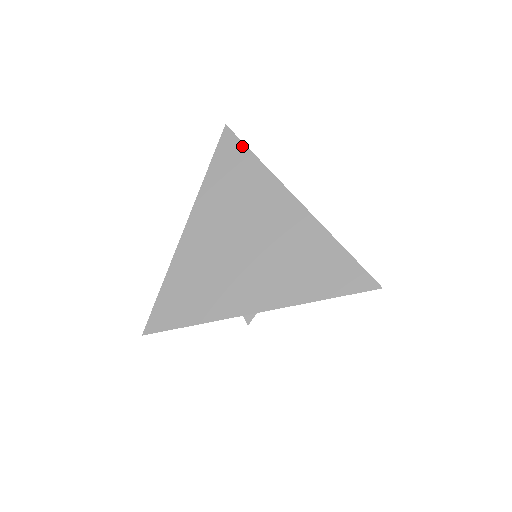
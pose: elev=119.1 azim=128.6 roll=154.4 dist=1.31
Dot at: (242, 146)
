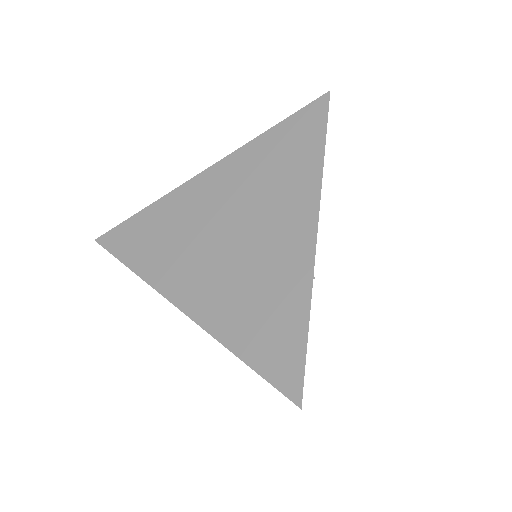
Dot at: (323, 127)
